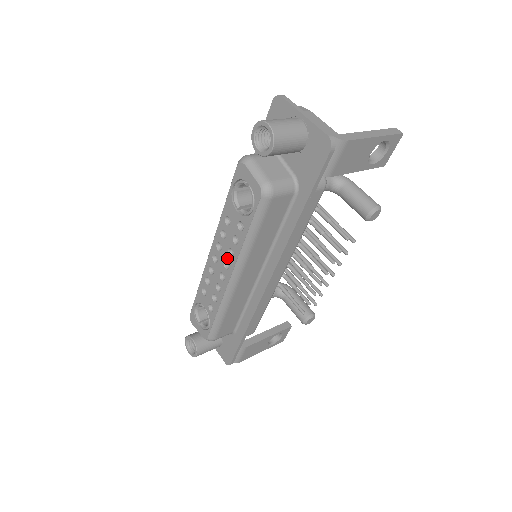
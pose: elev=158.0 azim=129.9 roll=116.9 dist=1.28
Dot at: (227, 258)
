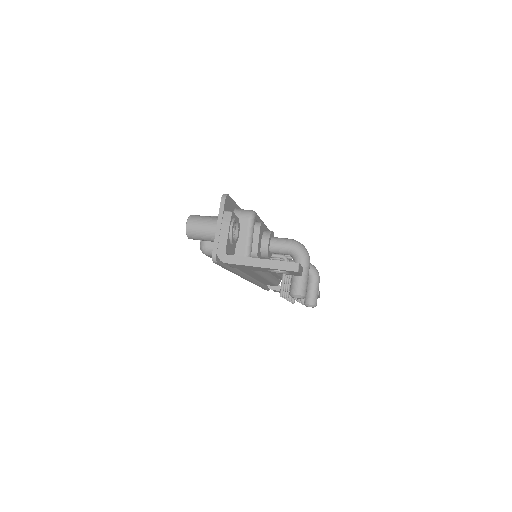
Dot at: occluded
